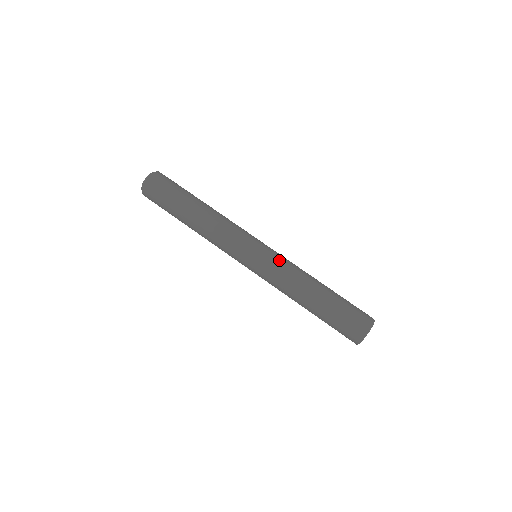
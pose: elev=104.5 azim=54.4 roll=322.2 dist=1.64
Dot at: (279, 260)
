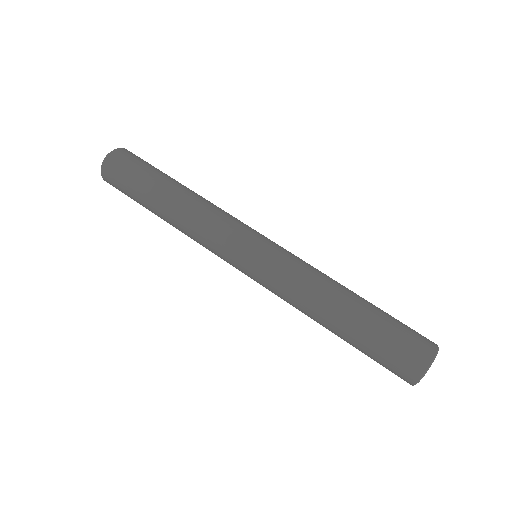
Dot at: (286, 261)
